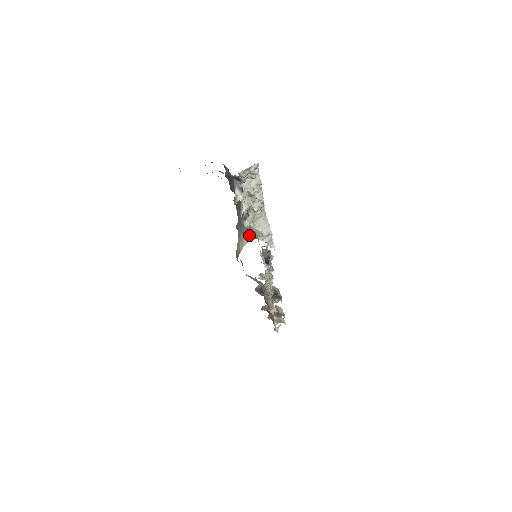
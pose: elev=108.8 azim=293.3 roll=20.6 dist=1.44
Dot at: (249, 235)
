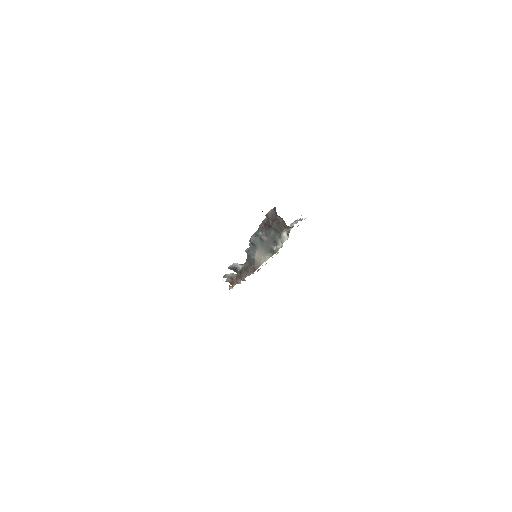
Dot at: (271, 252)
